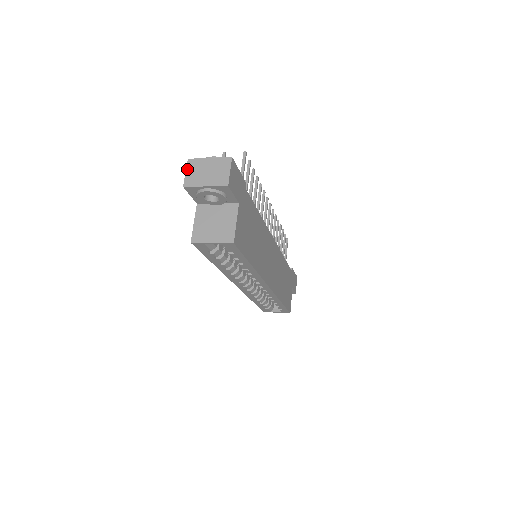
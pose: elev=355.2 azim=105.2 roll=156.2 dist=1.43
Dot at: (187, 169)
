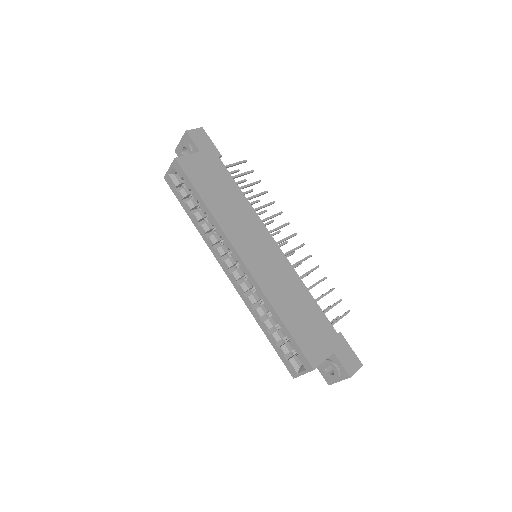
Dot at: occluded
